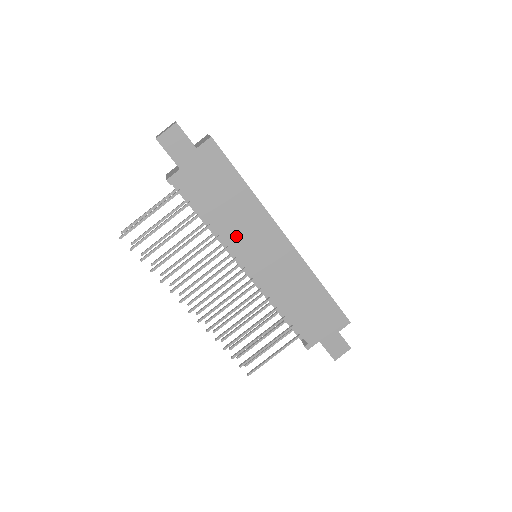
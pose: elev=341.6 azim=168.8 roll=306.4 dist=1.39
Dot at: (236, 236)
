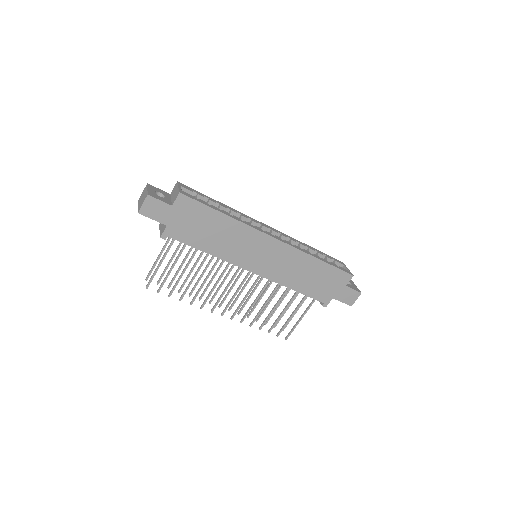
Dot at: (233, 253)
